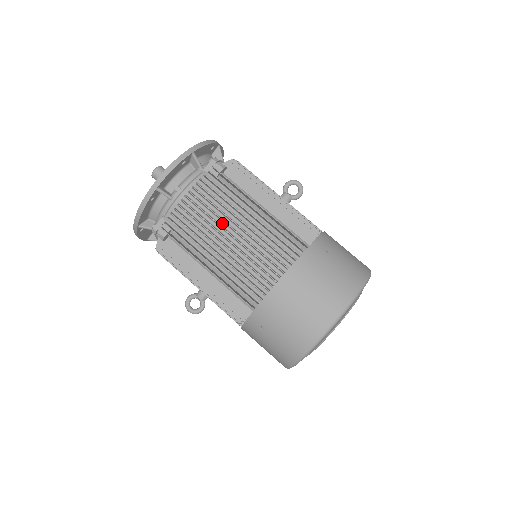
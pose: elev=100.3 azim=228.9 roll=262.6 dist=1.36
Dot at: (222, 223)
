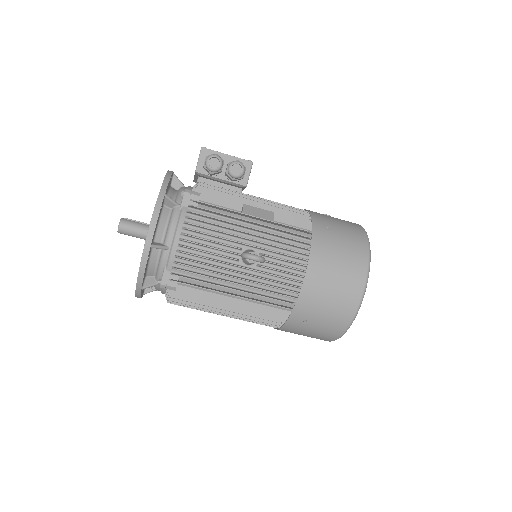
Dot at: occluded
